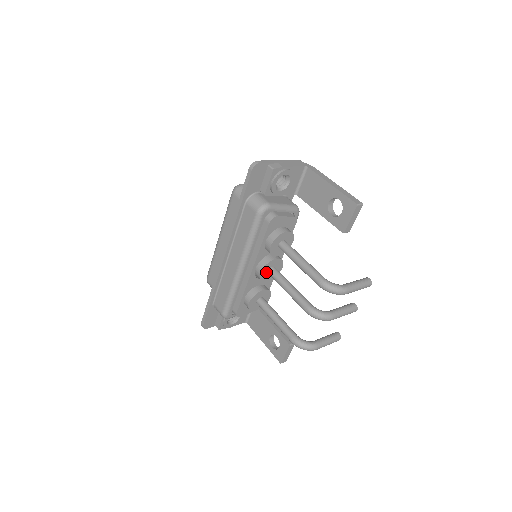
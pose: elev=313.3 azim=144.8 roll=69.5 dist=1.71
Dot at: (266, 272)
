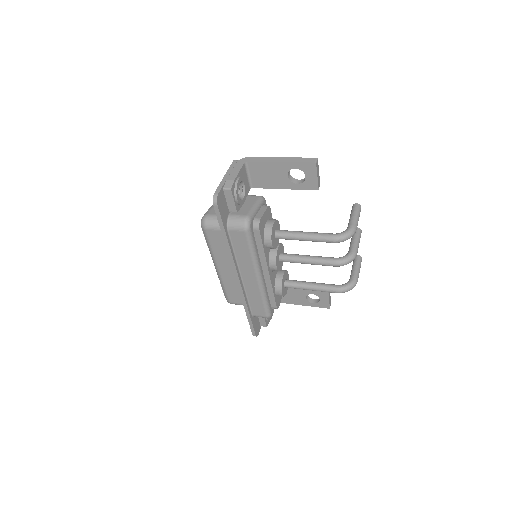
Dot at: (278, 262)
